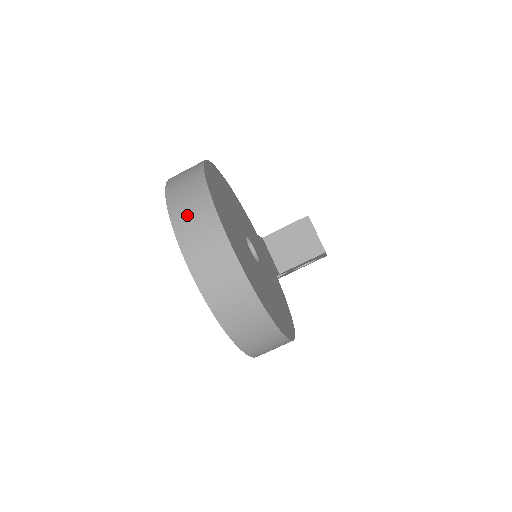
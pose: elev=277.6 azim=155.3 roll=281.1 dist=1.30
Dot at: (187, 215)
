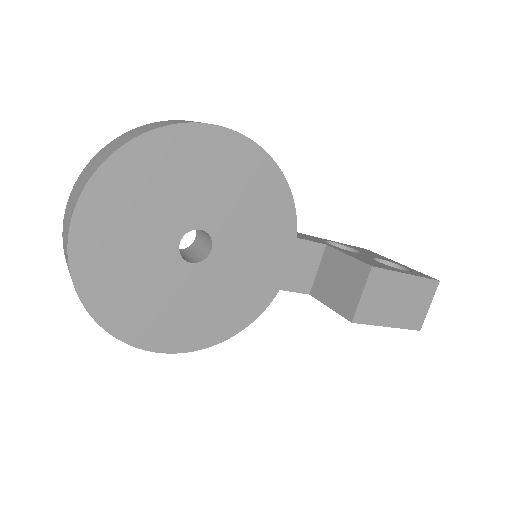
Dot at: (87, 171)
